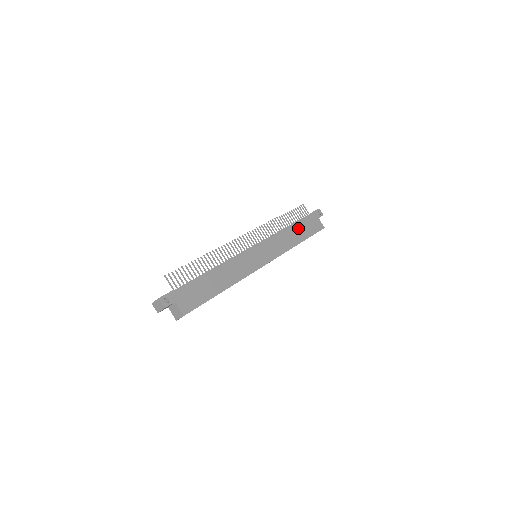
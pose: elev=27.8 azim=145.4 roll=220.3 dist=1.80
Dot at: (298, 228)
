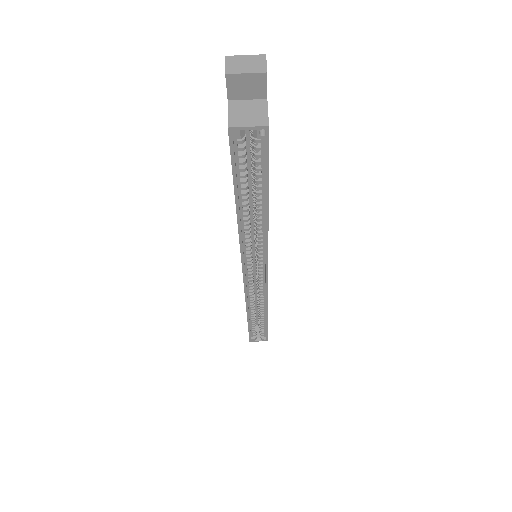
Dot at: occluded
